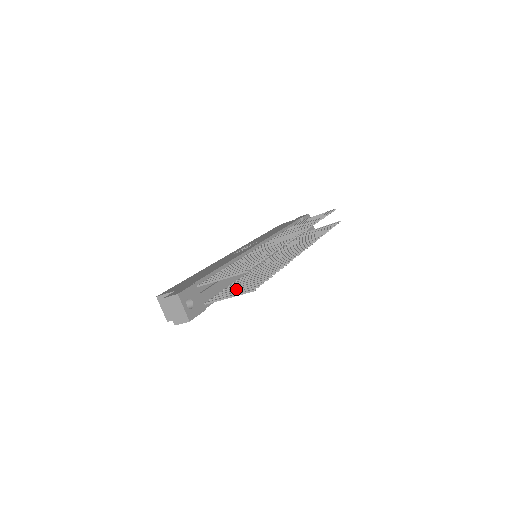
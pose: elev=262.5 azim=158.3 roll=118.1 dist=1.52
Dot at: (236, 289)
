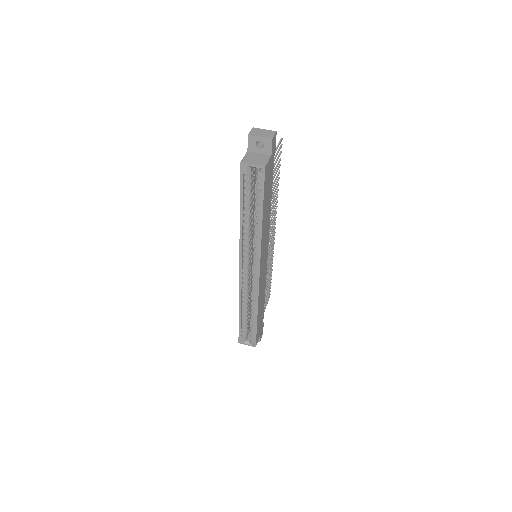
Dot at: (274, 163)
